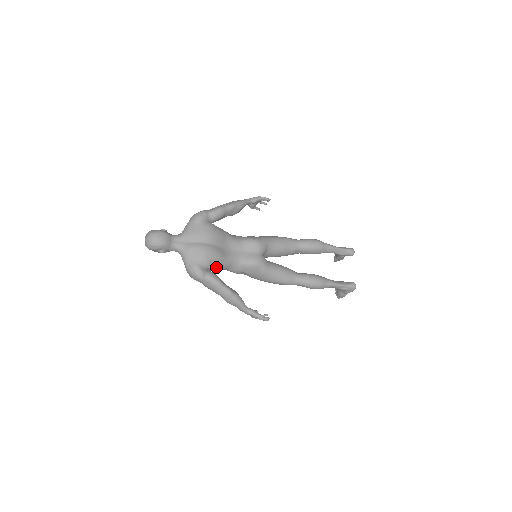
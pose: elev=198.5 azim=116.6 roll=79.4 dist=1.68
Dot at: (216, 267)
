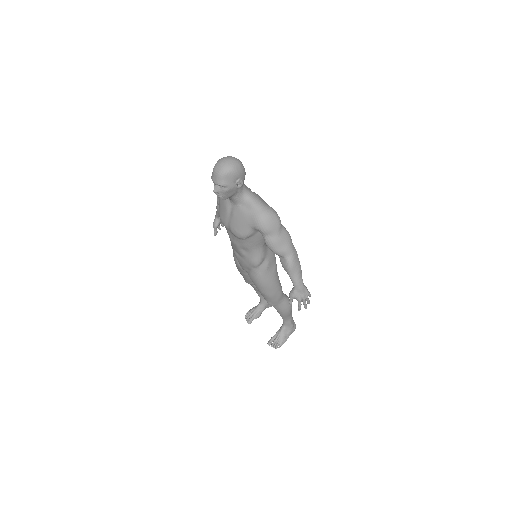
Dot at: occluded
